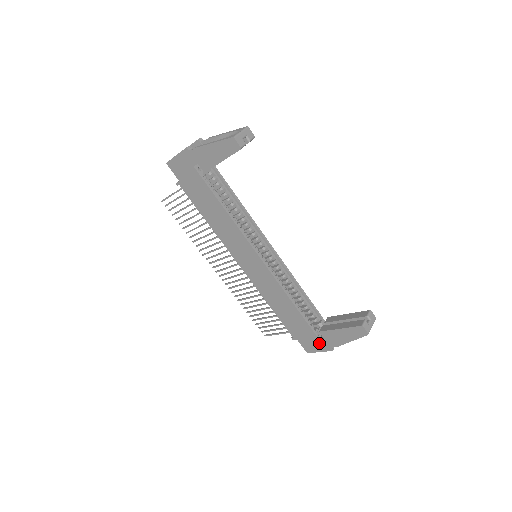
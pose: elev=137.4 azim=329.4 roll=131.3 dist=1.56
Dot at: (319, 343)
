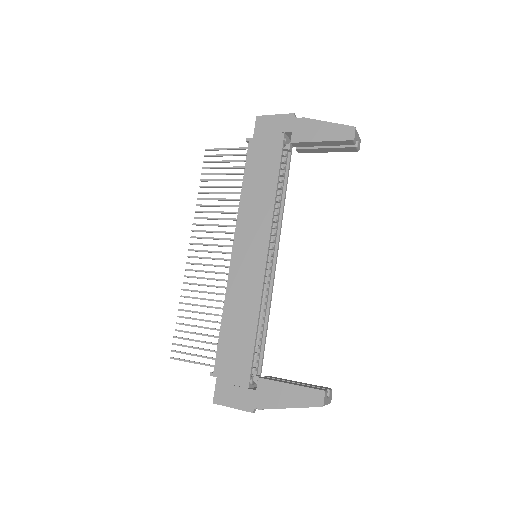
Dot at: (244, 394)
